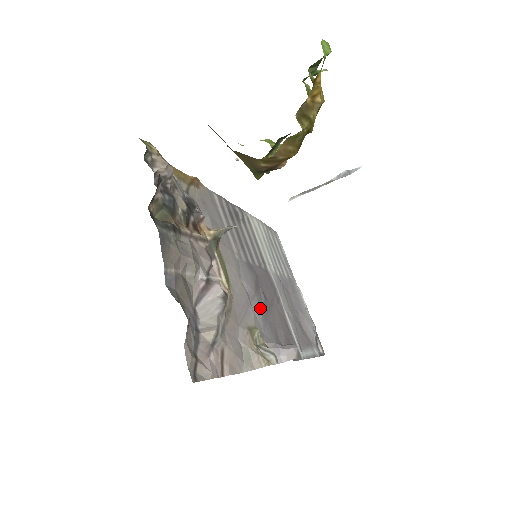
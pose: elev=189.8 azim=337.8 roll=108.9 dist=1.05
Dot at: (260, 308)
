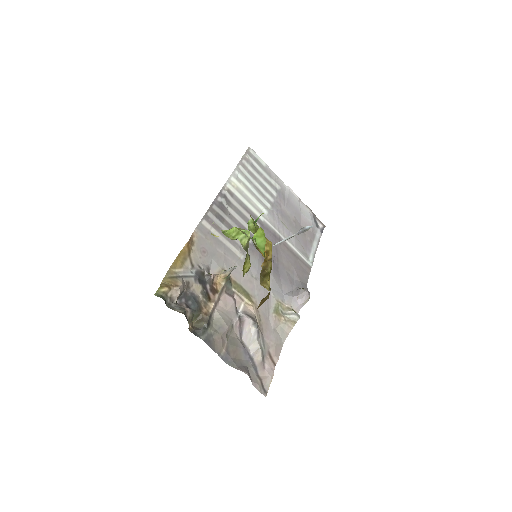
Dot at: (273, 278)
